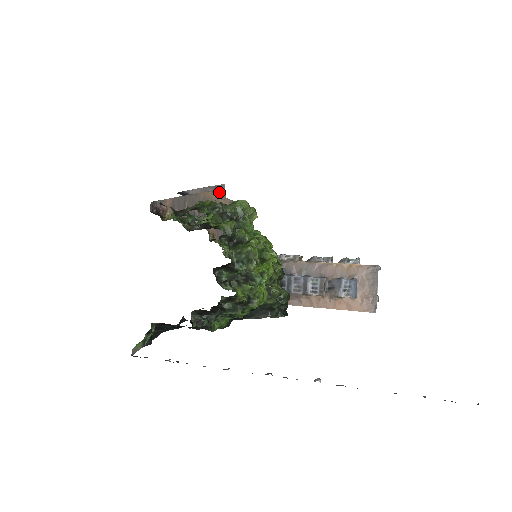
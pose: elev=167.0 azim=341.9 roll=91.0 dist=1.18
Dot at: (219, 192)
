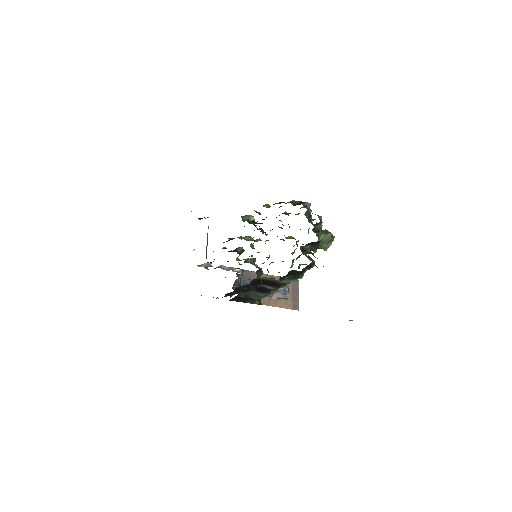
Dot at: occluded
